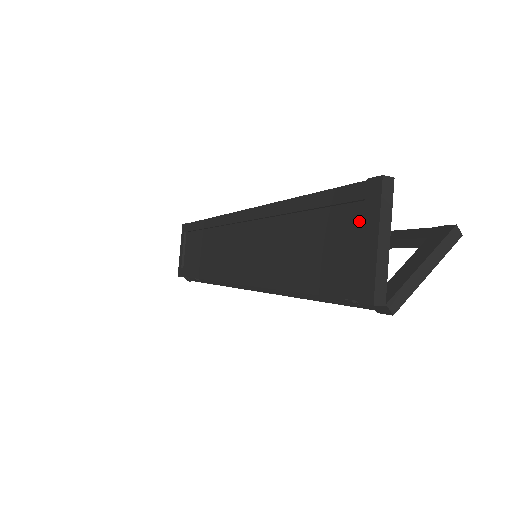
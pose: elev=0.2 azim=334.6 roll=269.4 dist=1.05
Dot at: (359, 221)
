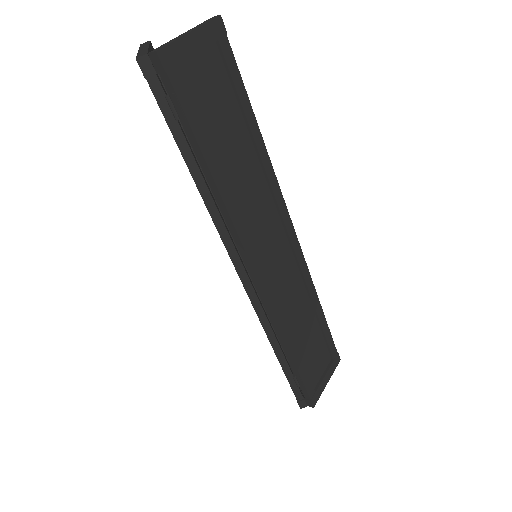
Dot at: occluded
